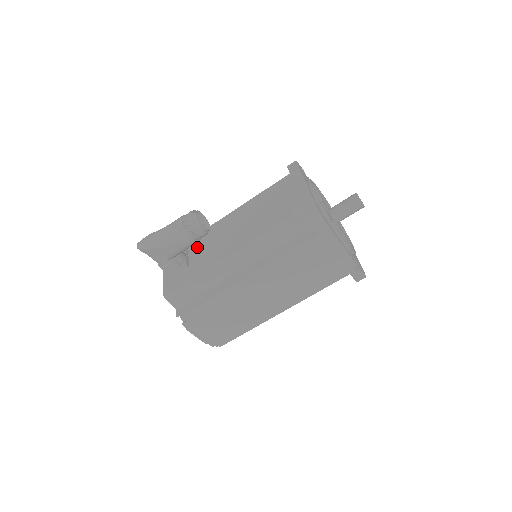
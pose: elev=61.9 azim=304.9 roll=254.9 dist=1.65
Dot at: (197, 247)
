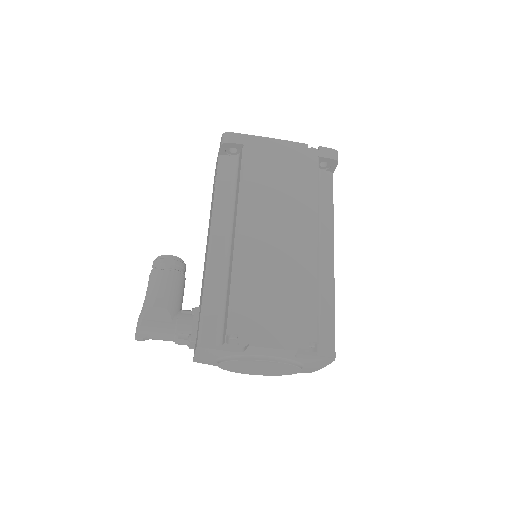
Dot at: occluded
